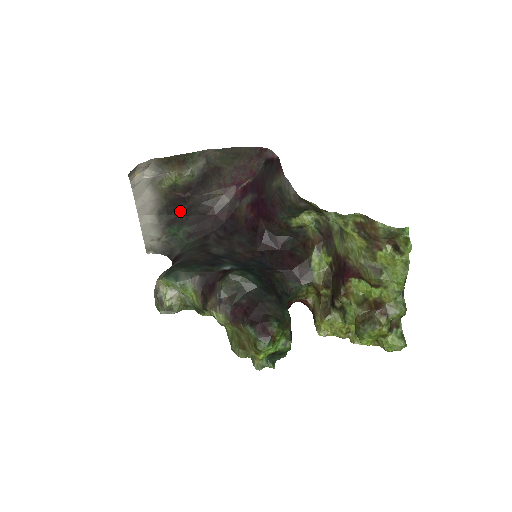
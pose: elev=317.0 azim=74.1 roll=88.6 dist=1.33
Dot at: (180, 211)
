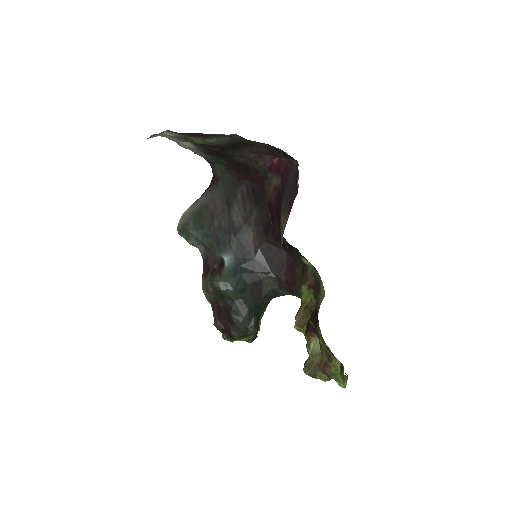
Dot at: (214, 152)
